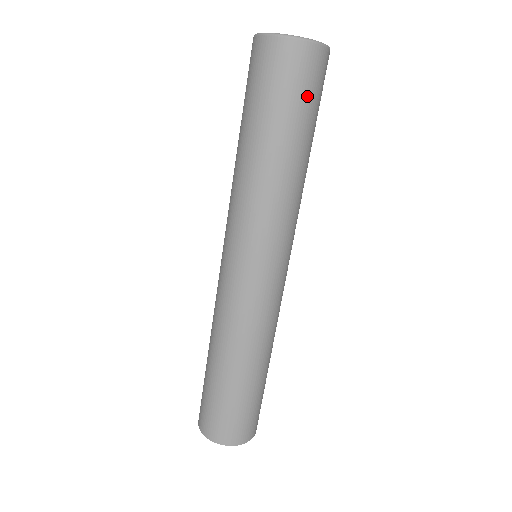
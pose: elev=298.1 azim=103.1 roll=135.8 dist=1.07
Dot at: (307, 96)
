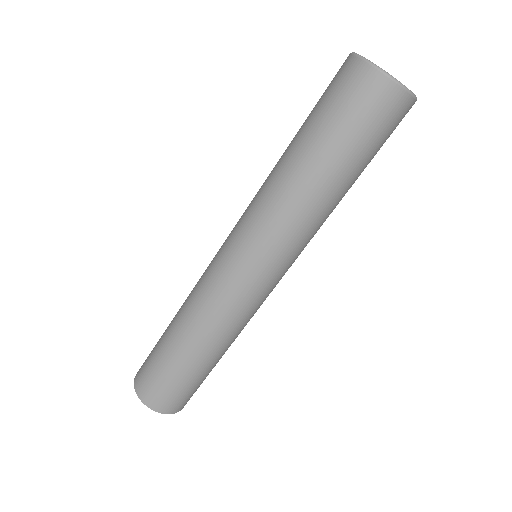
Dot at: (379, 140)
